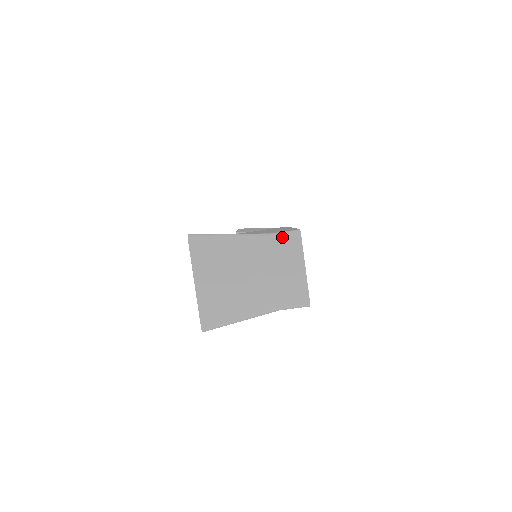
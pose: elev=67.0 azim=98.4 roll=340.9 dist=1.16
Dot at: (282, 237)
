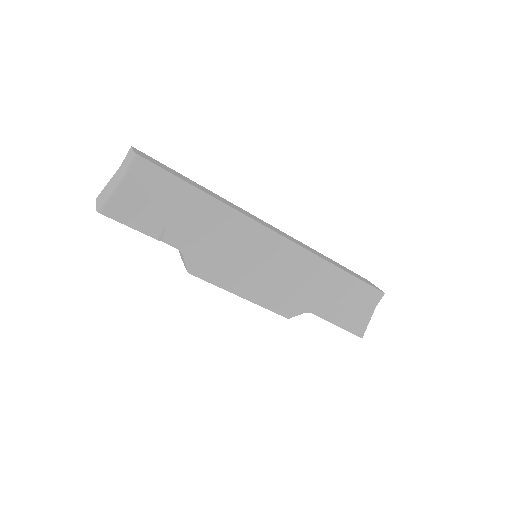
Dot at: (126, 156)
